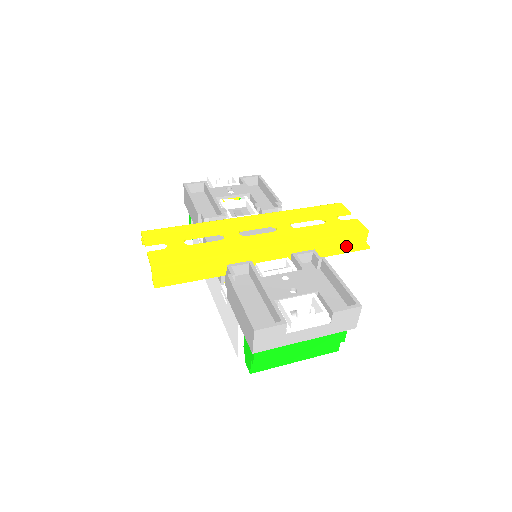
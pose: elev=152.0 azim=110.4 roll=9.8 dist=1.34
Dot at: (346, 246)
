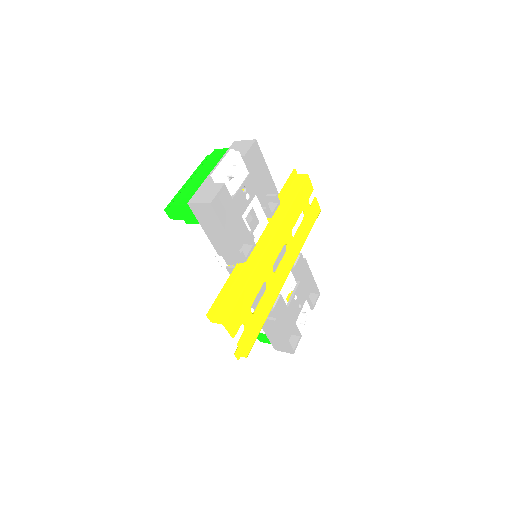
Dot at: occluded
